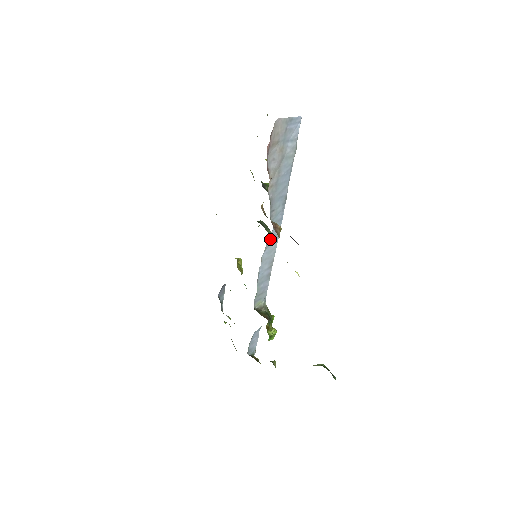
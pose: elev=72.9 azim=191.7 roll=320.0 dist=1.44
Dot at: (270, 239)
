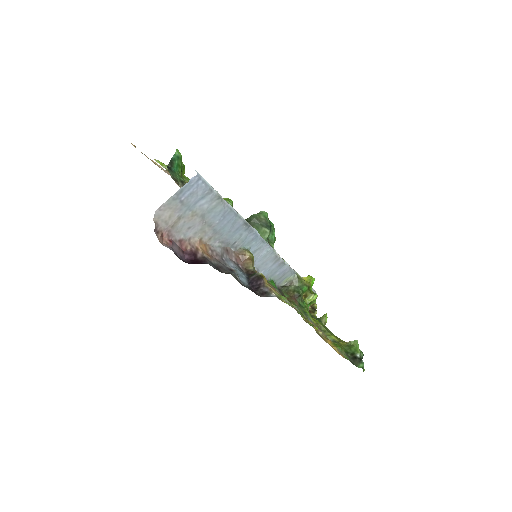
Dot at: (254, 254)
